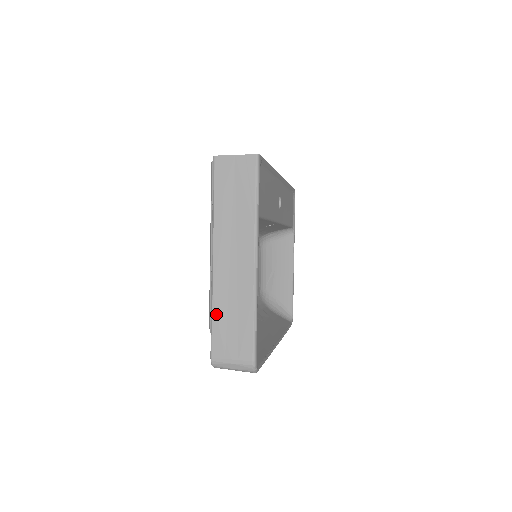
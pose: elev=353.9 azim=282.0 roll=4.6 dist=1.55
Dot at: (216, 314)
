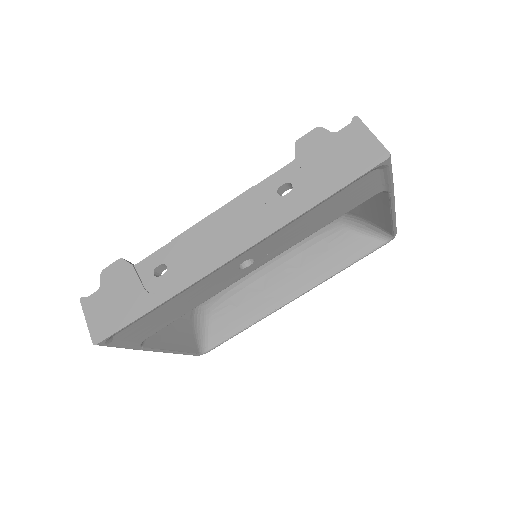
Dot at: occluded
